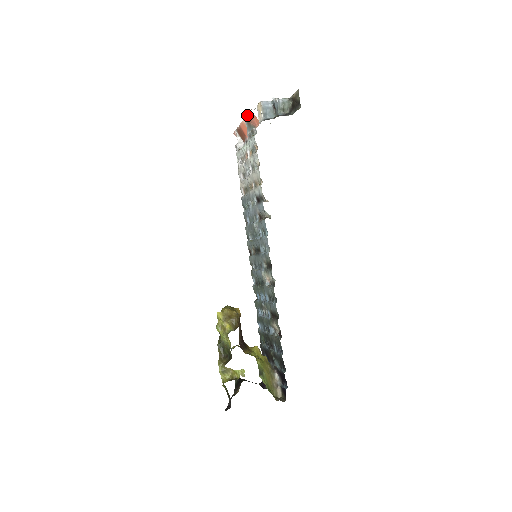
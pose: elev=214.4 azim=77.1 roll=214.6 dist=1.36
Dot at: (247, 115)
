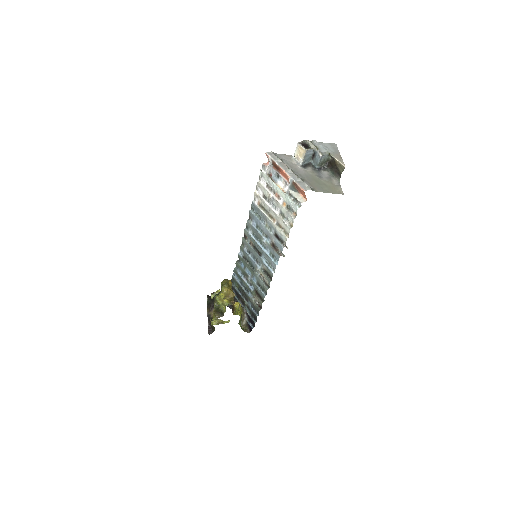
Dot at: (296, 183)
